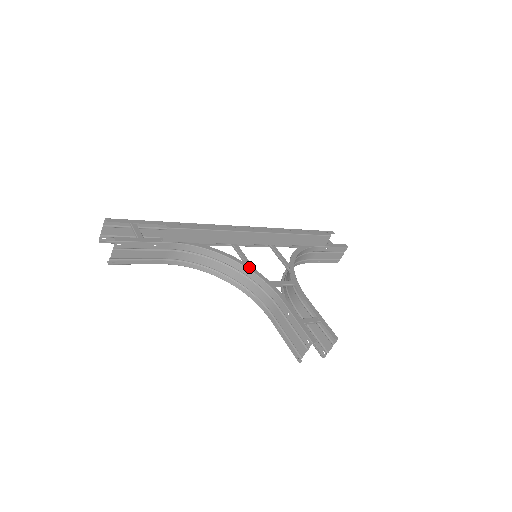
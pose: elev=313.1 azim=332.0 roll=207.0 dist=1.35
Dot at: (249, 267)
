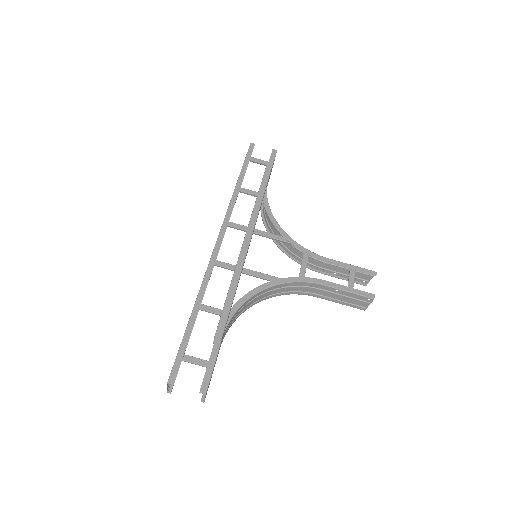
Dot at: (277, 282)
